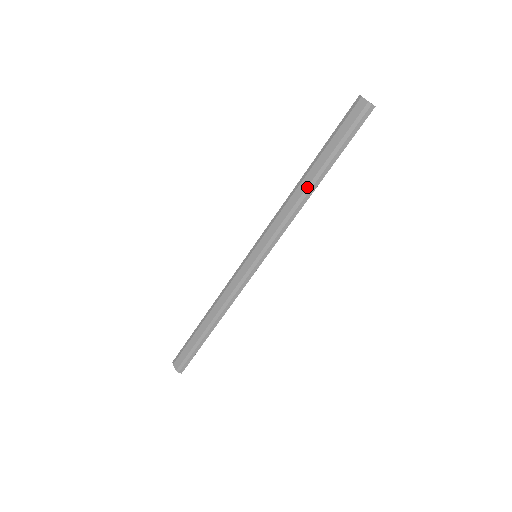
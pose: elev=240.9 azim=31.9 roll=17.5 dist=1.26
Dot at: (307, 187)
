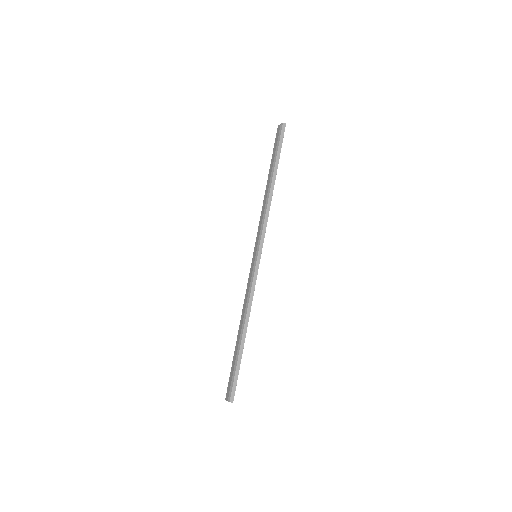
Dot at: (268, 188)
